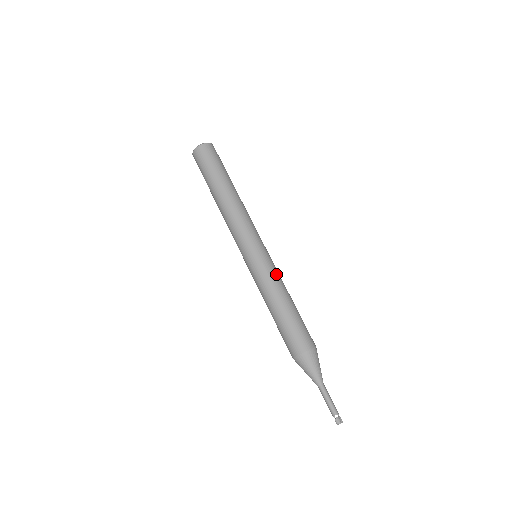
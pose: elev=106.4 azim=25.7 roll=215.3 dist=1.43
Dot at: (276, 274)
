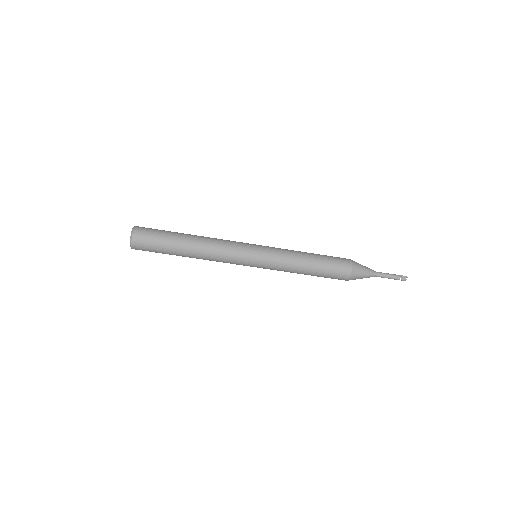
Dot at: (283, 255)
